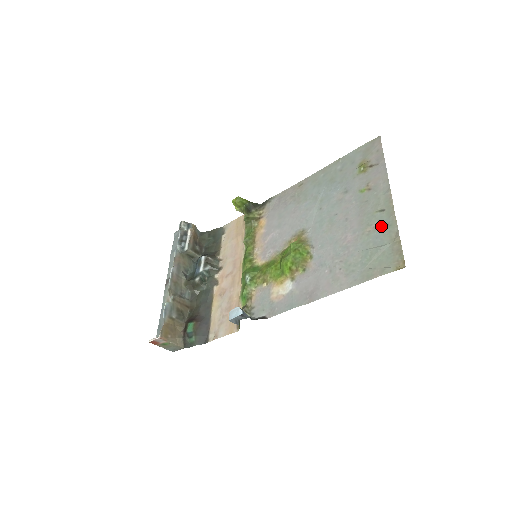
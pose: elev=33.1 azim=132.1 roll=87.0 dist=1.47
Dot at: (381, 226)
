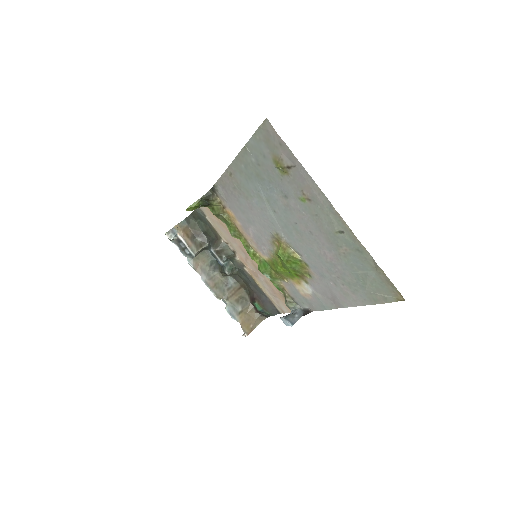
Dot at: (352, 251)
